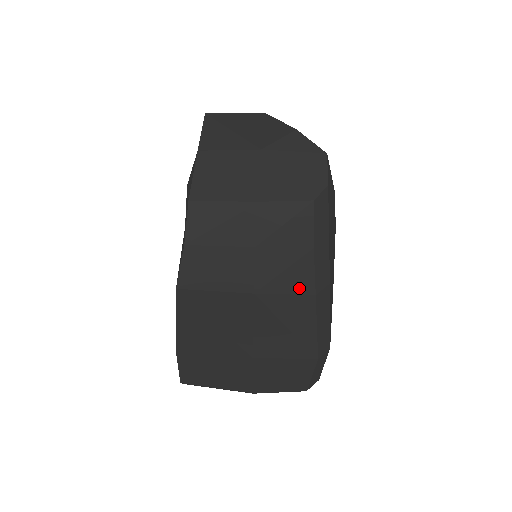
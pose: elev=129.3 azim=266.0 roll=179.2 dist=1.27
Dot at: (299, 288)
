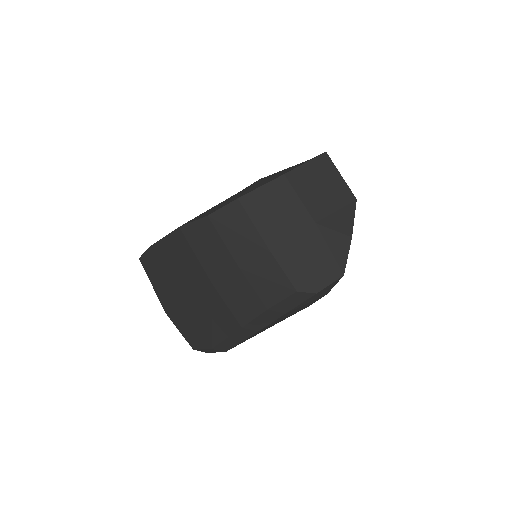
Dot at: (238, 314)
